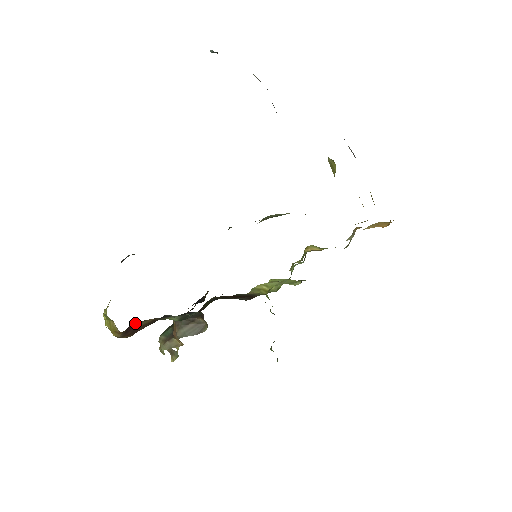
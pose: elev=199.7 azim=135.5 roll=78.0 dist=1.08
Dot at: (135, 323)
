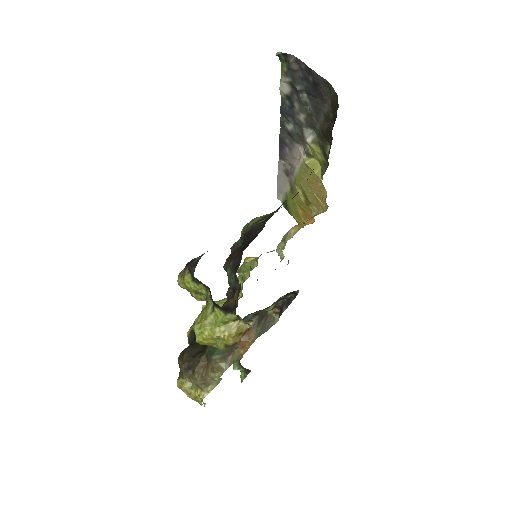
Dot at: occluded
